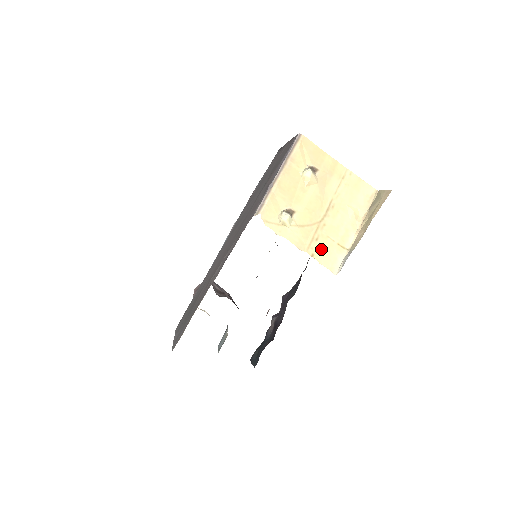
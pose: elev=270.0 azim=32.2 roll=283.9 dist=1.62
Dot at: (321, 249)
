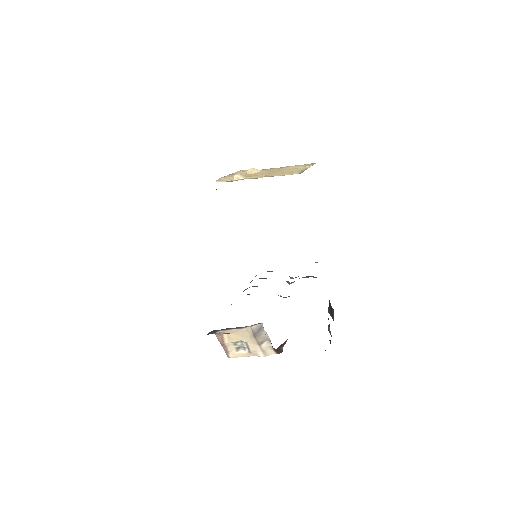
Dot at: occluded
